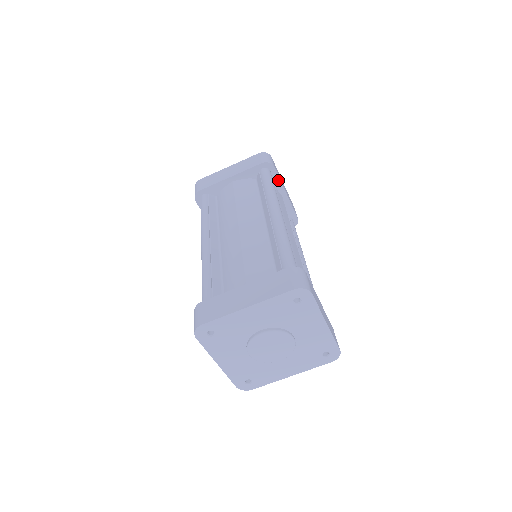
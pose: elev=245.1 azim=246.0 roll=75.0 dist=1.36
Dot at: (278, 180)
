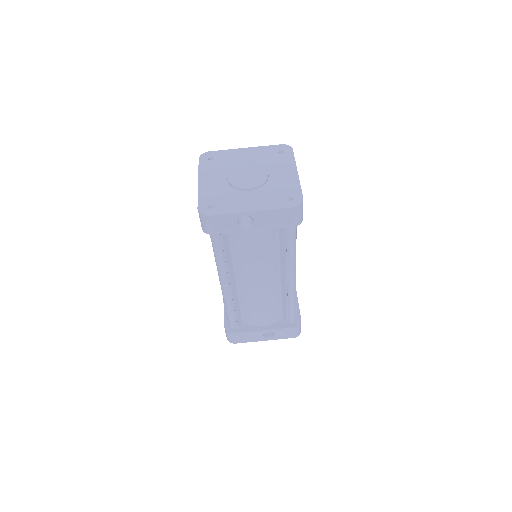
Dot at: occluded
